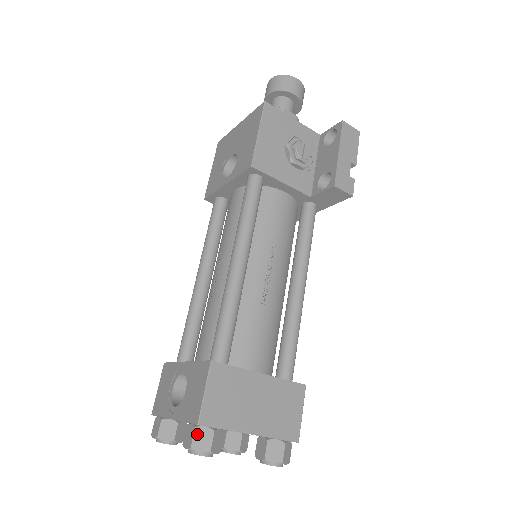
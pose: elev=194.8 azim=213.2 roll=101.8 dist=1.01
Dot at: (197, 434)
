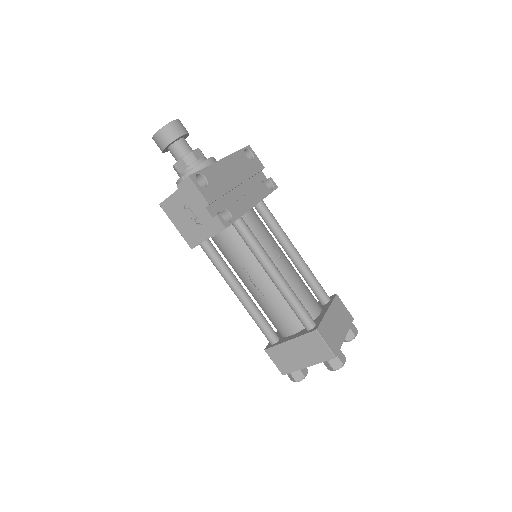
Dot at: (288, 376)
